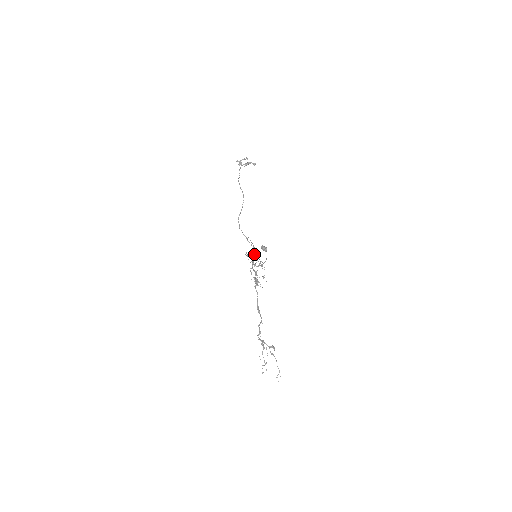
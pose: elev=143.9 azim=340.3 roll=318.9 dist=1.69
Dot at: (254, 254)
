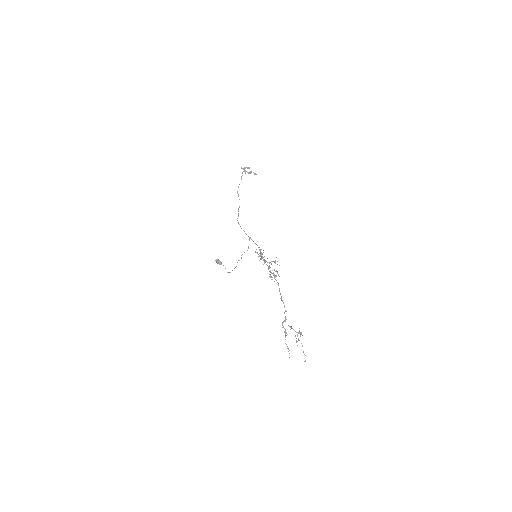
Dot at: (261, 252)
